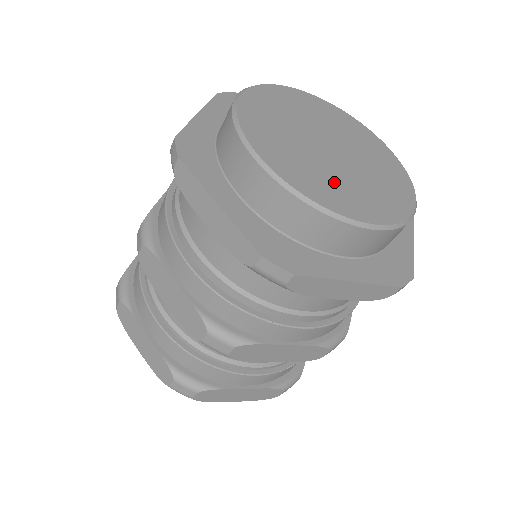
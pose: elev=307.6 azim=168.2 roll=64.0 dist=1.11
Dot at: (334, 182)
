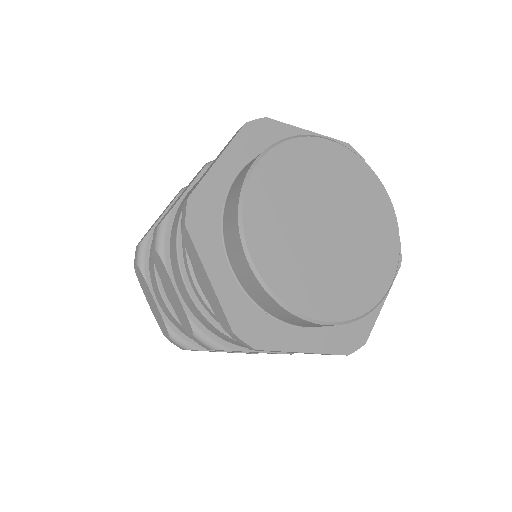
Dot at: (314, 275)
